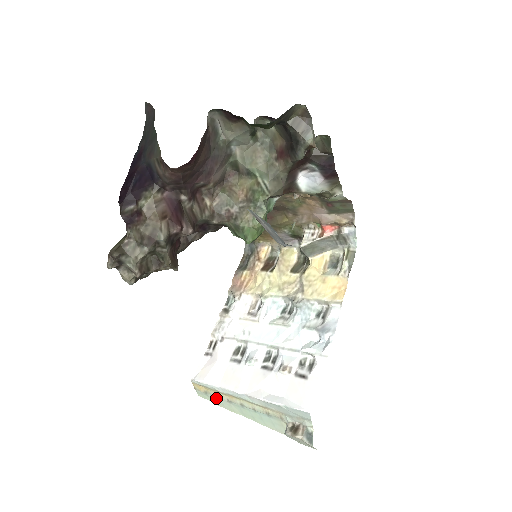
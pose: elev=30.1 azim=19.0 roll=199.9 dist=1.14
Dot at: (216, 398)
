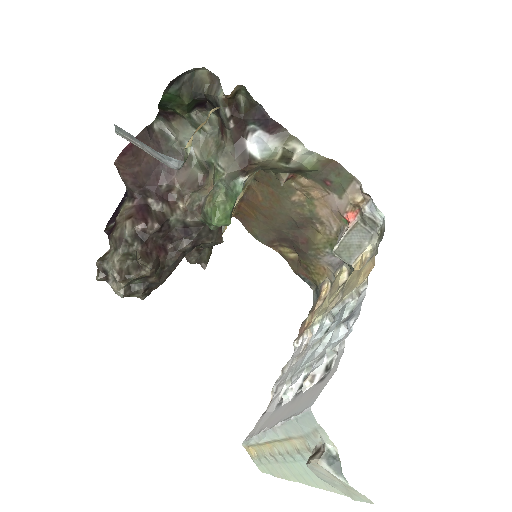
Dot at: (268, 462)
